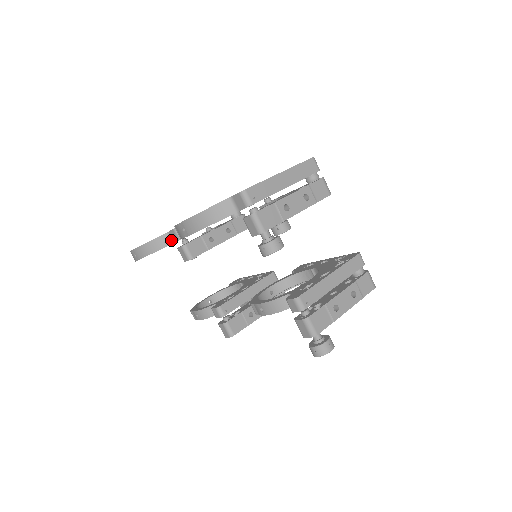
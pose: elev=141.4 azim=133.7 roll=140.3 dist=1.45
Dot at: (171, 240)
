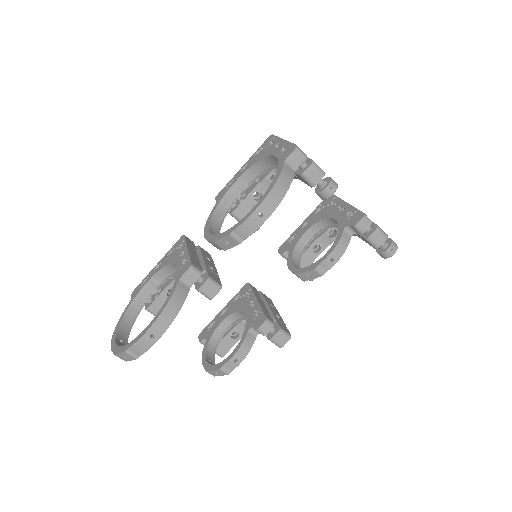
Dot at: (187, 286)
